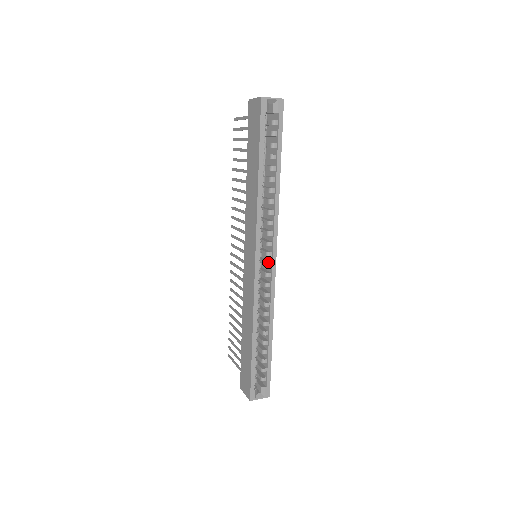
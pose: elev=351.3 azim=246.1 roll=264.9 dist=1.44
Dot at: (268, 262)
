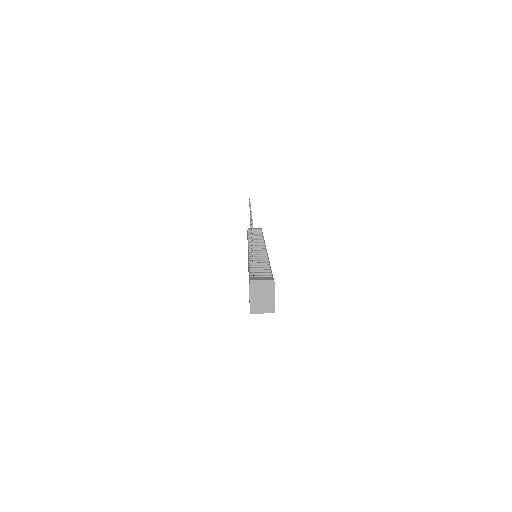
Dot at: occluded
